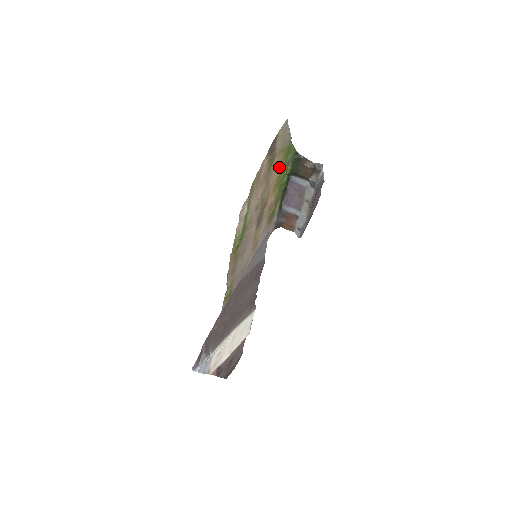
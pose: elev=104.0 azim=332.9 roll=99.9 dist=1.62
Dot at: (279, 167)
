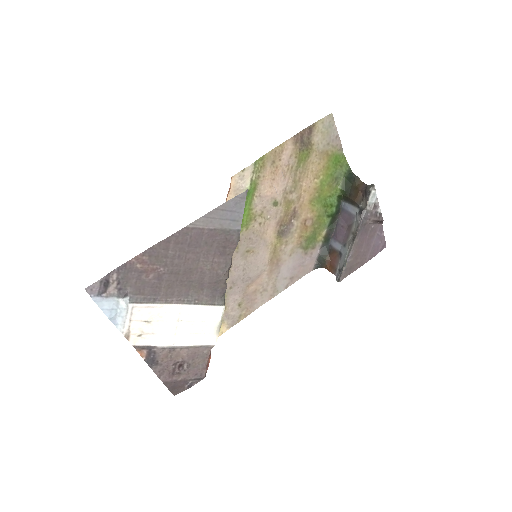
Dot at: (320, 175)
